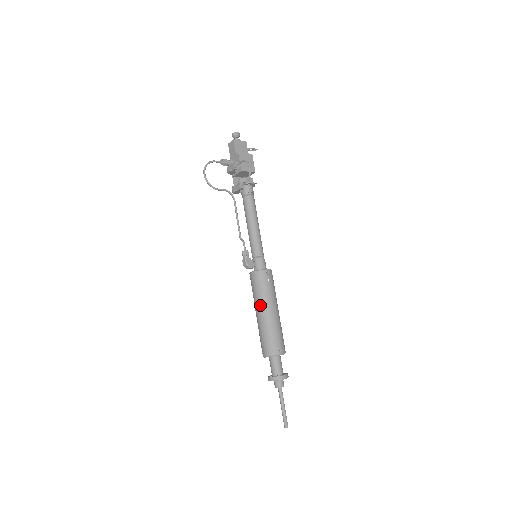
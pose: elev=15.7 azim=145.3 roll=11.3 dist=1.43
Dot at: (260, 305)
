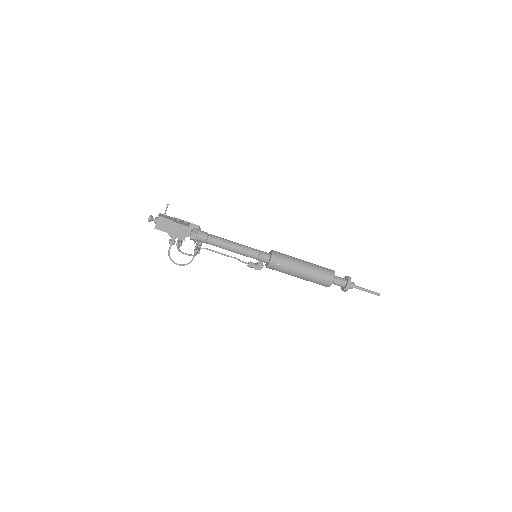
Dot at: occluded
